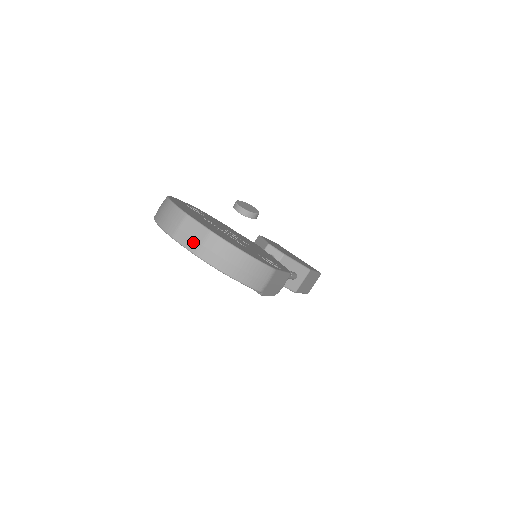
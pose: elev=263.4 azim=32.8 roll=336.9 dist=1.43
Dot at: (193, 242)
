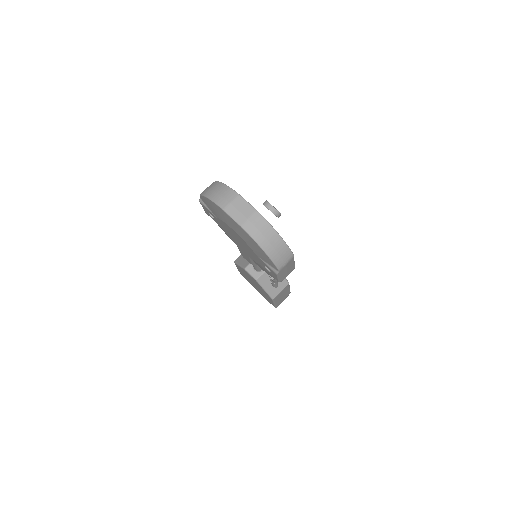
Dot at: (241, 216)
